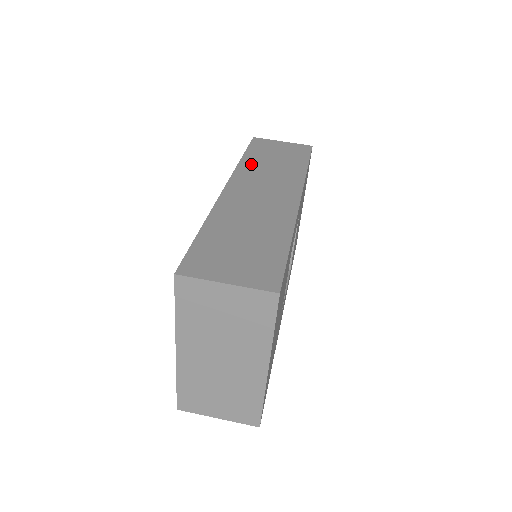
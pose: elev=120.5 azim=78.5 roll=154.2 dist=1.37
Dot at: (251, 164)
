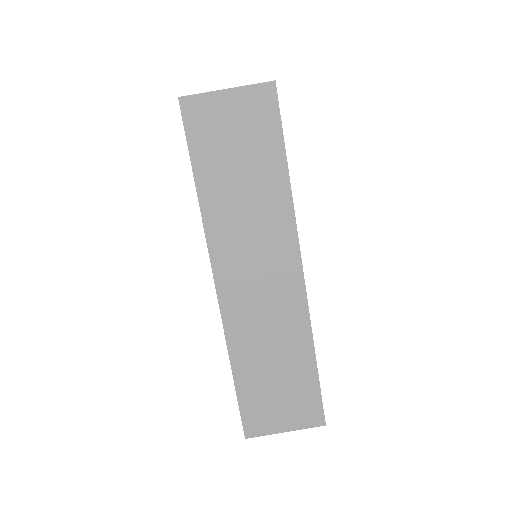
Dot at: (217, 207)
